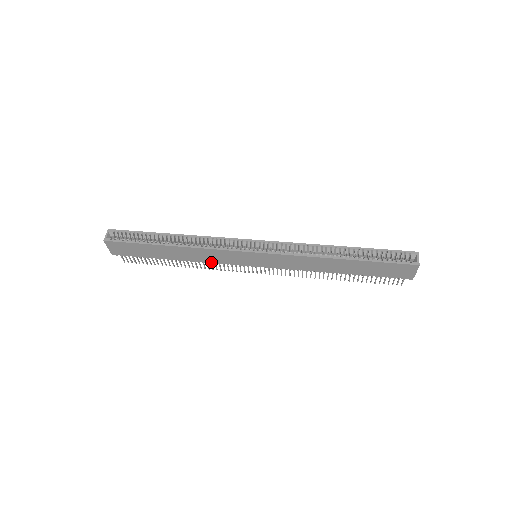
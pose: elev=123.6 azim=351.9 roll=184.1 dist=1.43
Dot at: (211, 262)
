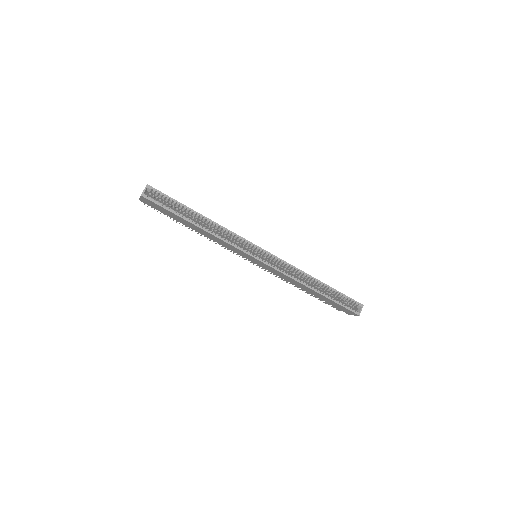
Dot at: (219, 243)
